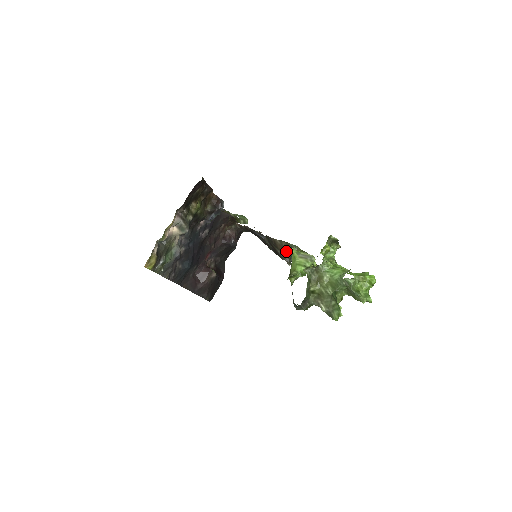
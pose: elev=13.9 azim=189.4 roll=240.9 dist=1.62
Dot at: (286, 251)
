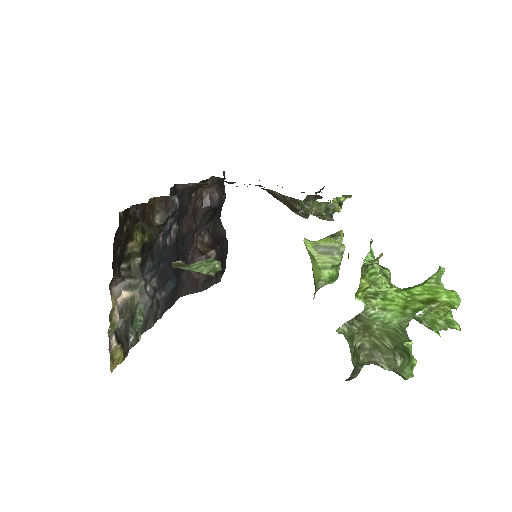
Dot at: (295, 209)
